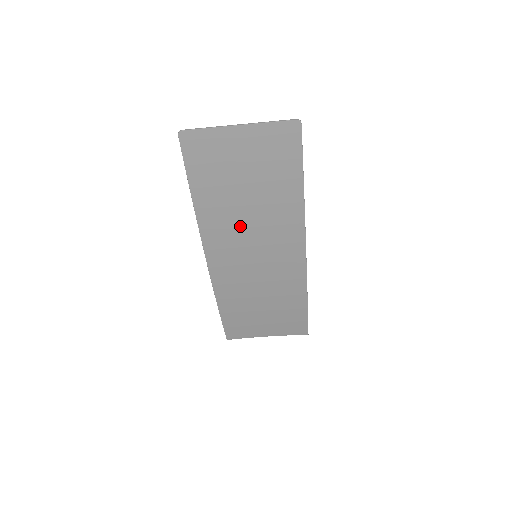
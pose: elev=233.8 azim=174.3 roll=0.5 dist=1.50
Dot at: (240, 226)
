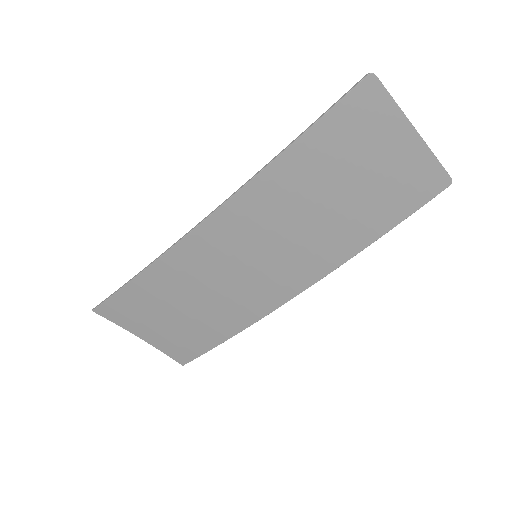
Dot at: (289, 216)
